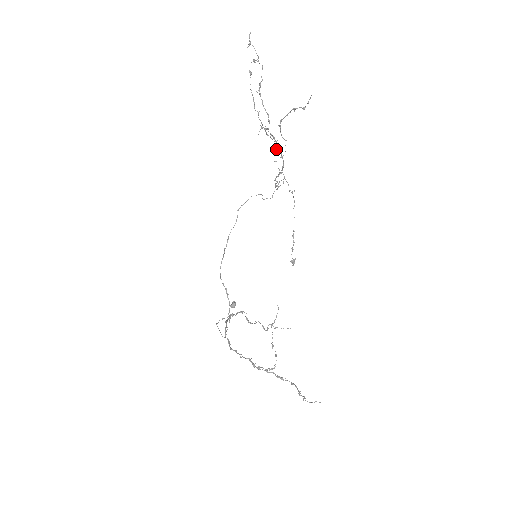
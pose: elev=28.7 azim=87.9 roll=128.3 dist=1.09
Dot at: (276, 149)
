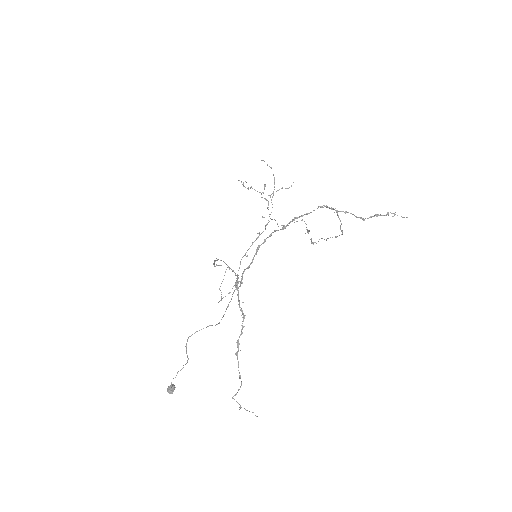
Dot at: (267, 207)
